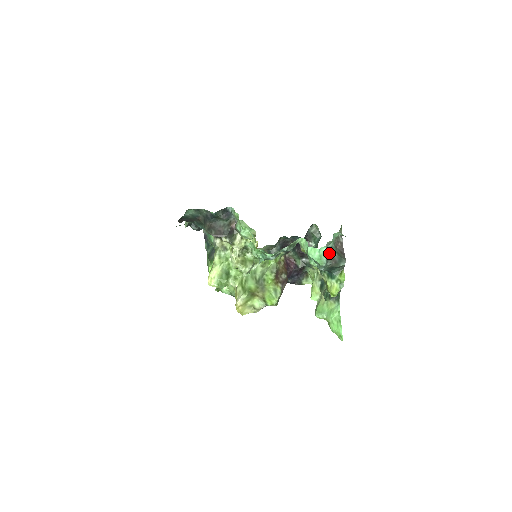
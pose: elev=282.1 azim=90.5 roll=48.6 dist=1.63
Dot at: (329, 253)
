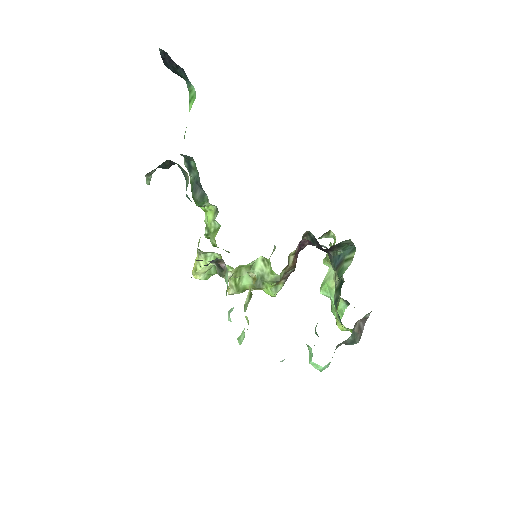
Dot at: (340, 343)
